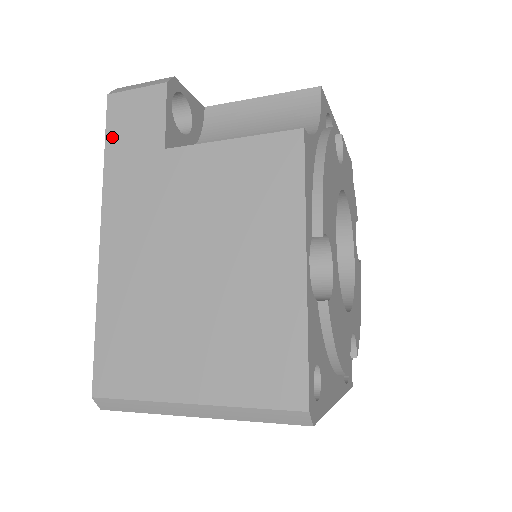
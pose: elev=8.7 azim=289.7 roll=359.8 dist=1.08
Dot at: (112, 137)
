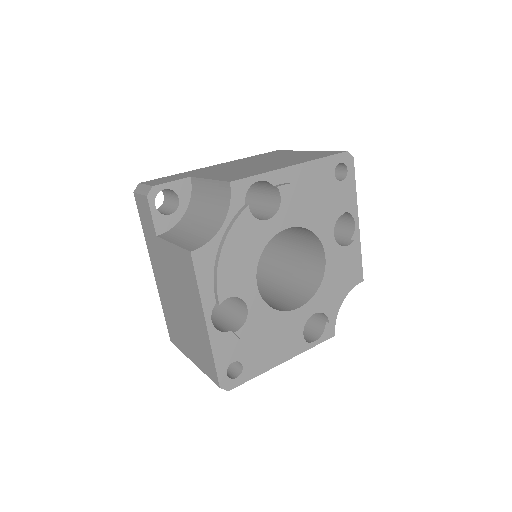
Dot at: (141, 219)
